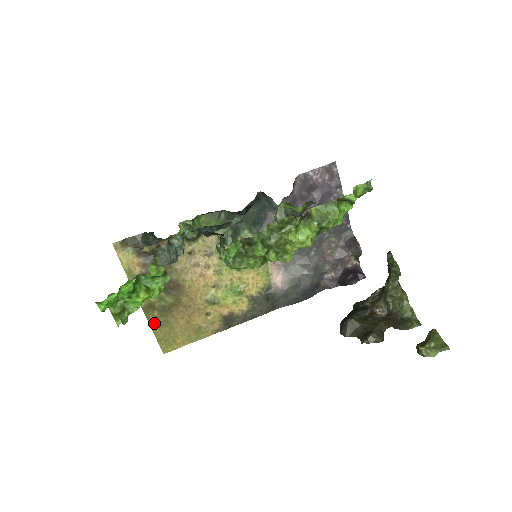
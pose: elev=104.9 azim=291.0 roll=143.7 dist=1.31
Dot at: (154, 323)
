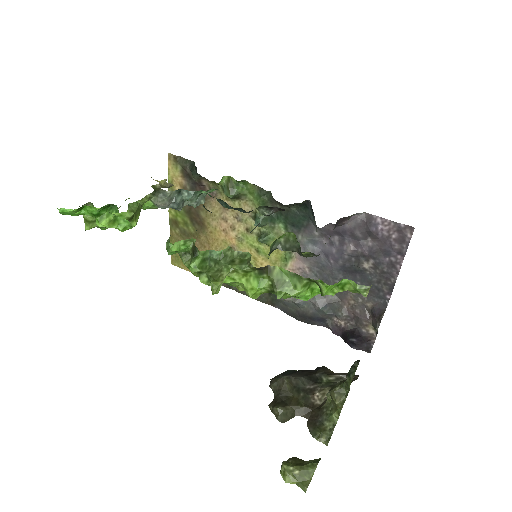
Dot at: (174, 237)
